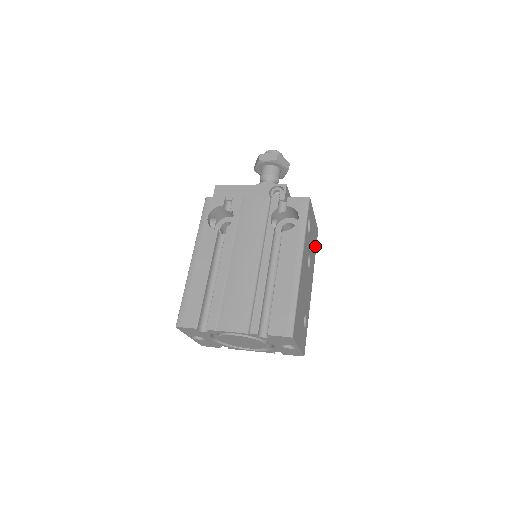
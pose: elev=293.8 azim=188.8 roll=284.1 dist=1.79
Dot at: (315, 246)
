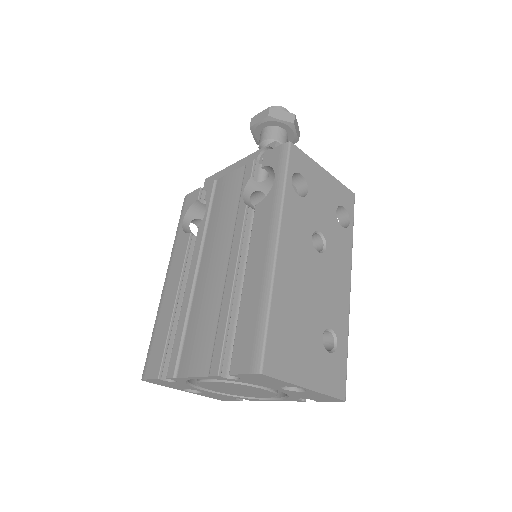
Dot at: (348, 218)
